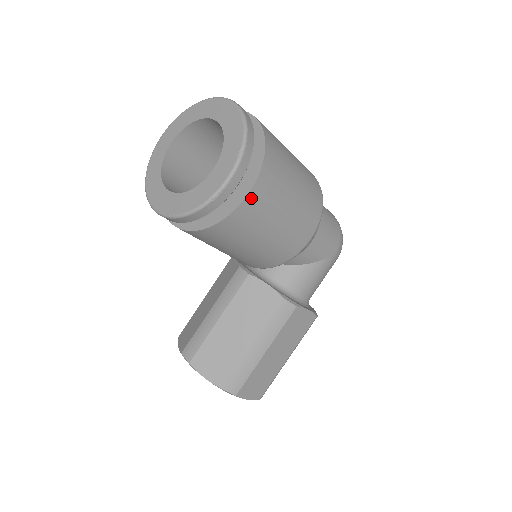
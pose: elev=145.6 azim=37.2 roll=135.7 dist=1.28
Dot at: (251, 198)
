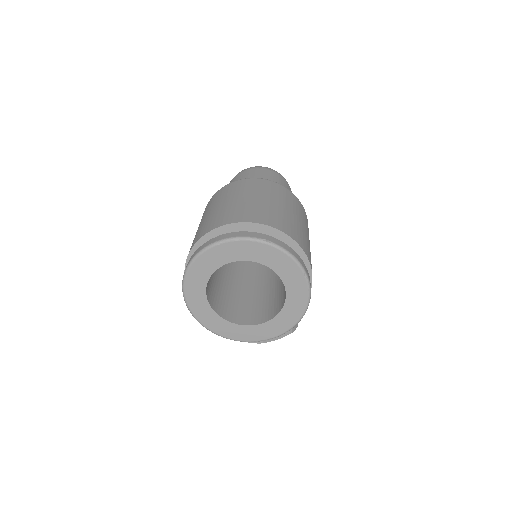
Dot at: (311, 281)
